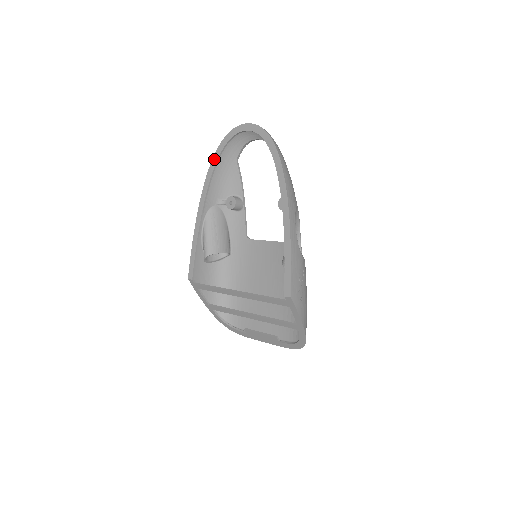
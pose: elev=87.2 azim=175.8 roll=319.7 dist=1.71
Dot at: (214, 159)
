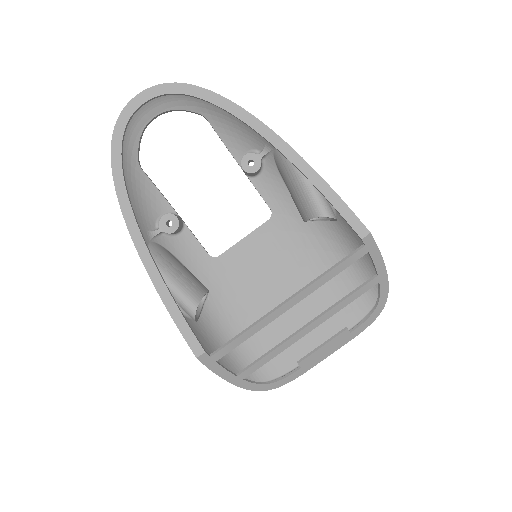
Dot at: (116, 173)
